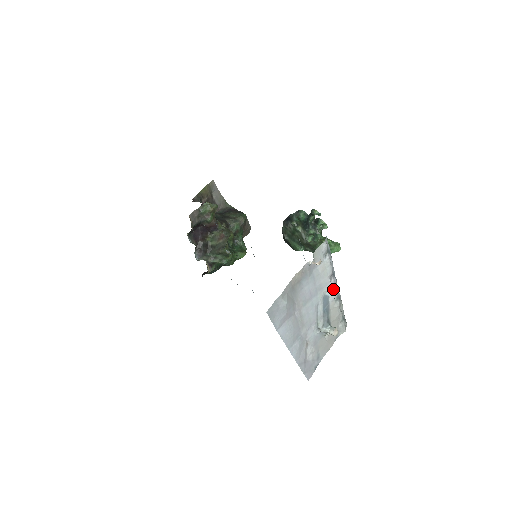
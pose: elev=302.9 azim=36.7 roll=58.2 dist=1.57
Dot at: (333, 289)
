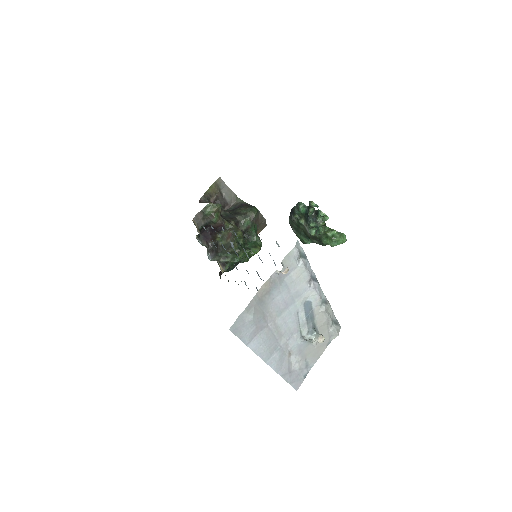
Dot at: (315, 294)
